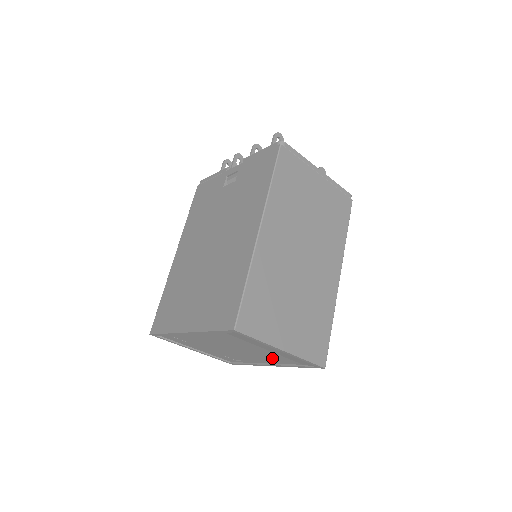
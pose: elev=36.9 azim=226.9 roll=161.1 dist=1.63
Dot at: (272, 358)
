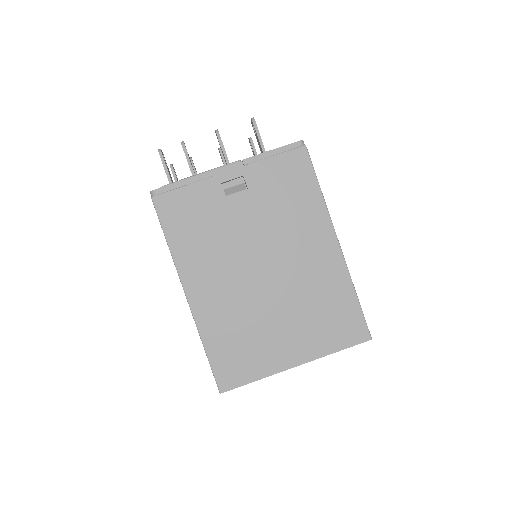
Dot at: occluded
